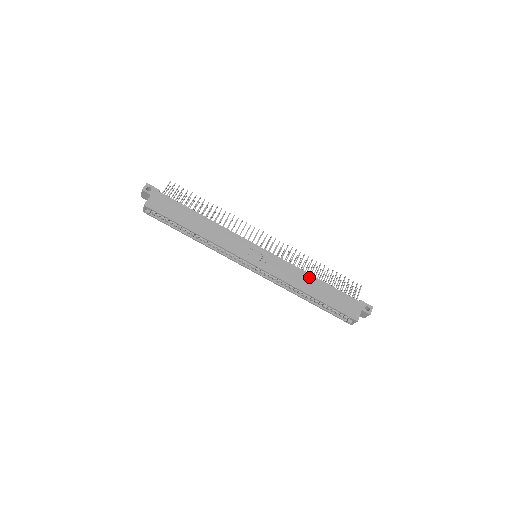
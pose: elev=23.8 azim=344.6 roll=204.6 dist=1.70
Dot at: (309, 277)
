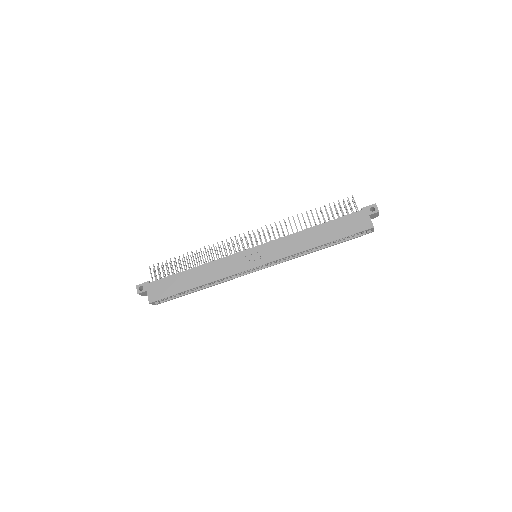
Dot at: (307, 232)
